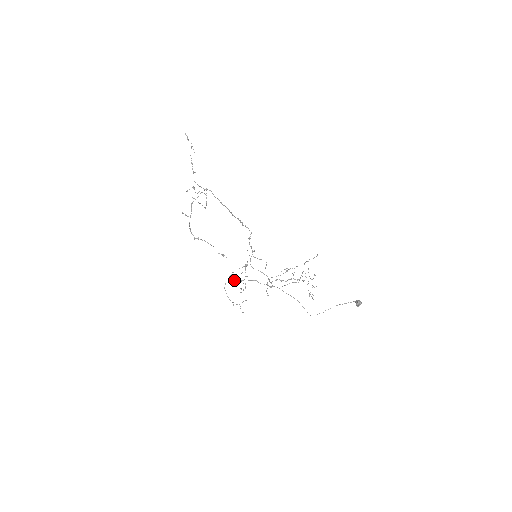
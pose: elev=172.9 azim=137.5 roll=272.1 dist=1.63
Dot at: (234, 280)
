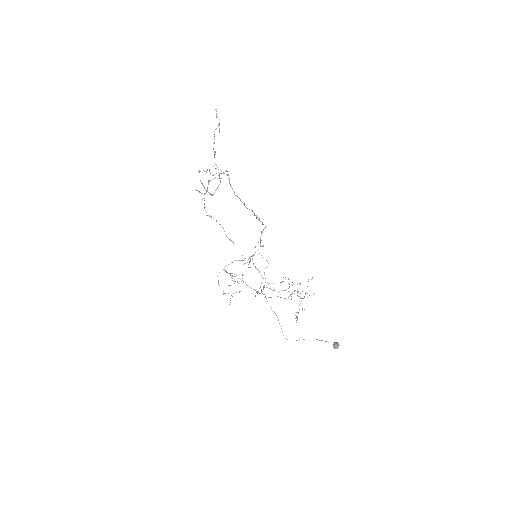
Dot at: (227, 272)
